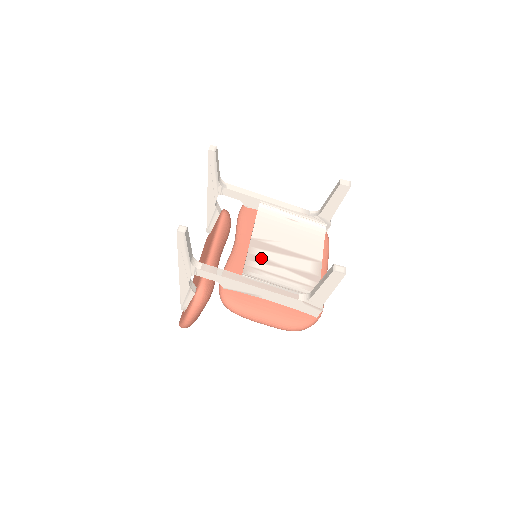
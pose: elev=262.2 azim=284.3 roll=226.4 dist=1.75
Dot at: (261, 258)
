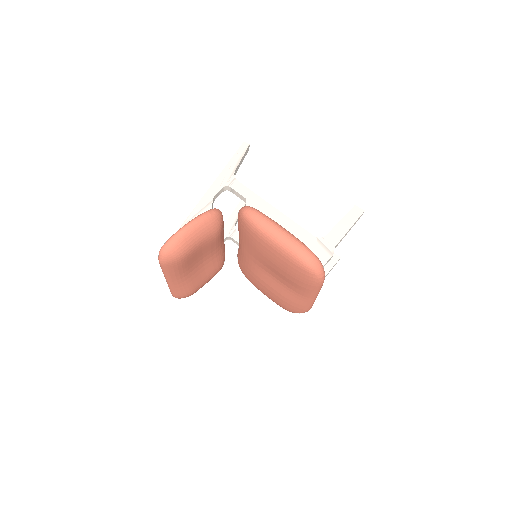
Dot at: occluded
